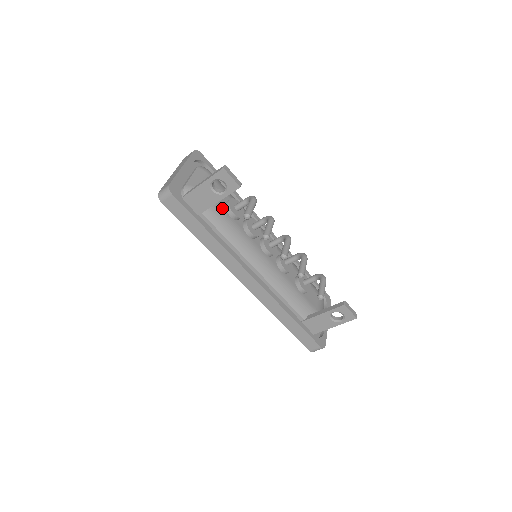
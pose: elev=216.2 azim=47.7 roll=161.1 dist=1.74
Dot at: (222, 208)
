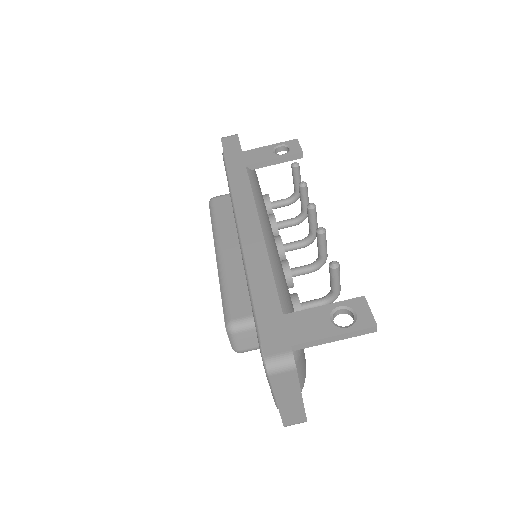
Dot at: occluded
